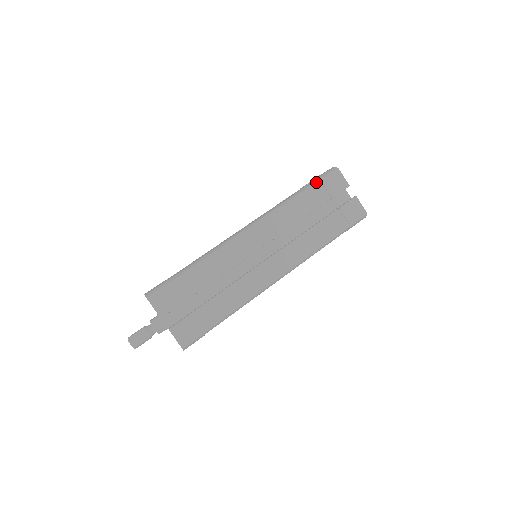
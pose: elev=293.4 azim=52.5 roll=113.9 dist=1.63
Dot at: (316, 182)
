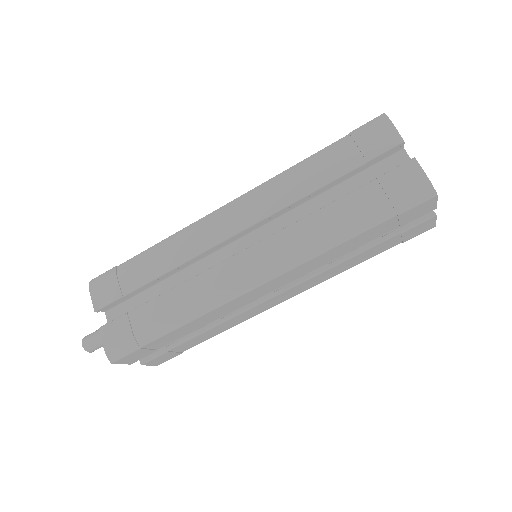
Dot at: (389, 217)
